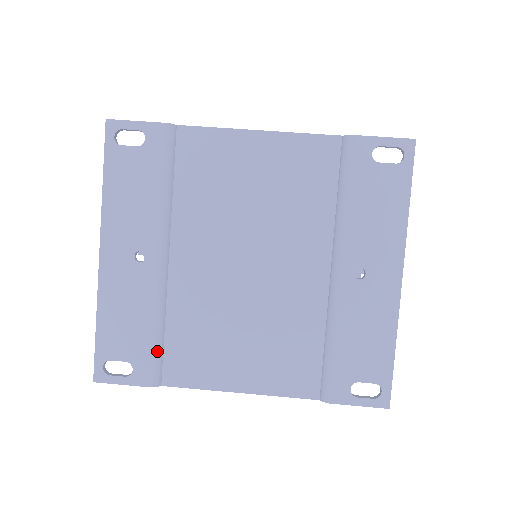
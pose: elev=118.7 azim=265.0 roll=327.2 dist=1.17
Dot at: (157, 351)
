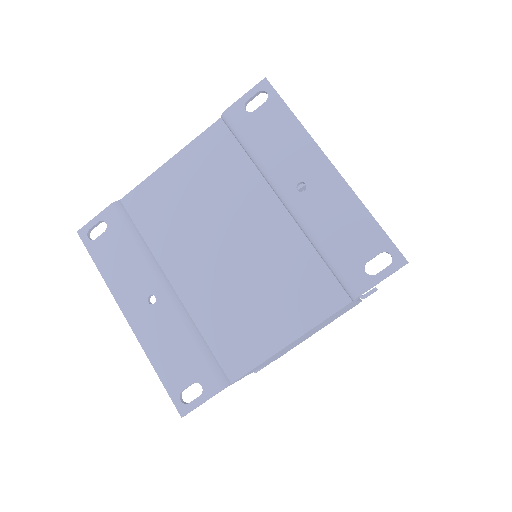
Dot at: (208, 358)
